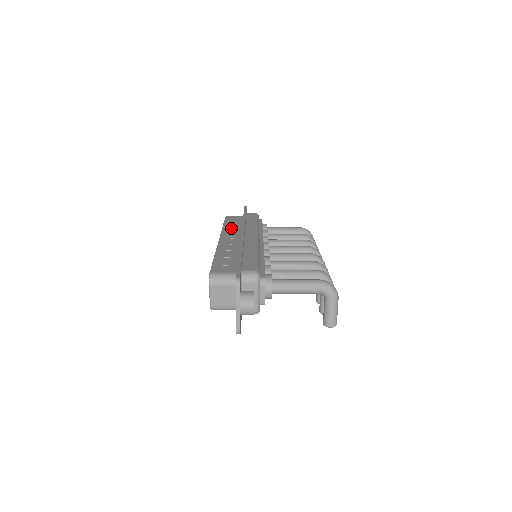
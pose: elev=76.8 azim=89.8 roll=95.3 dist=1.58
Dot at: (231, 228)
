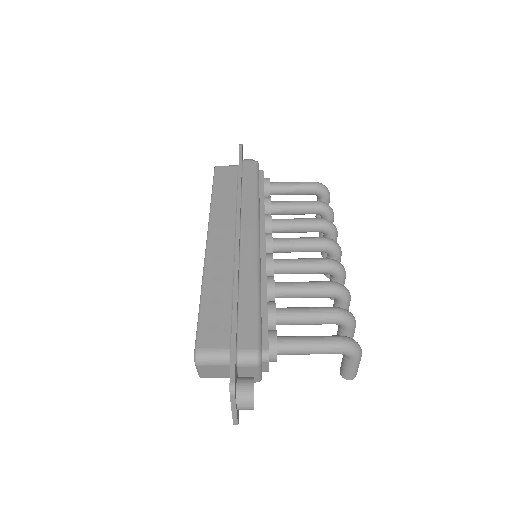
Dot at: (222, 205)
